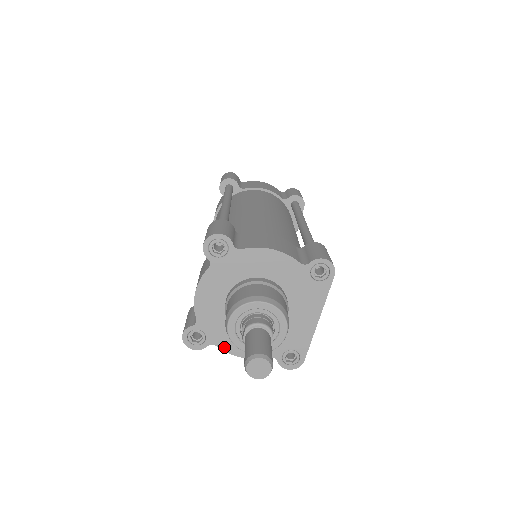
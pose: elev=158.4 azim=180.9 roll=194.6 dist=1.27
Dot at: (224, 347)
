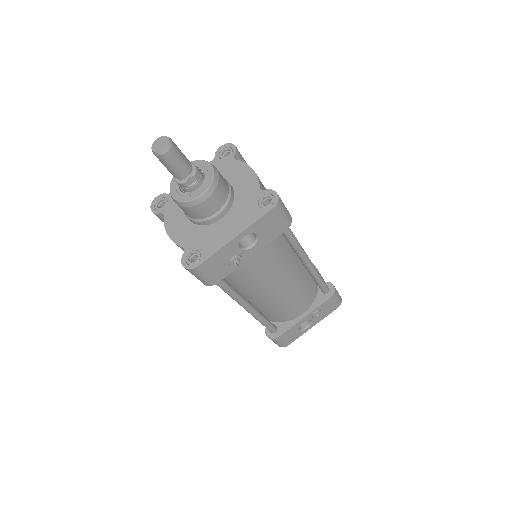
Dot at: (167, 220)
